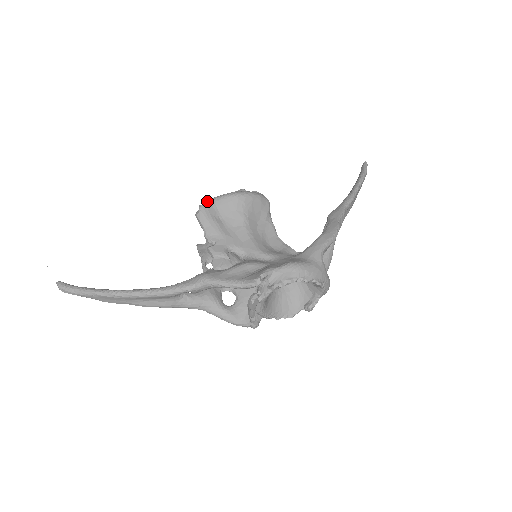
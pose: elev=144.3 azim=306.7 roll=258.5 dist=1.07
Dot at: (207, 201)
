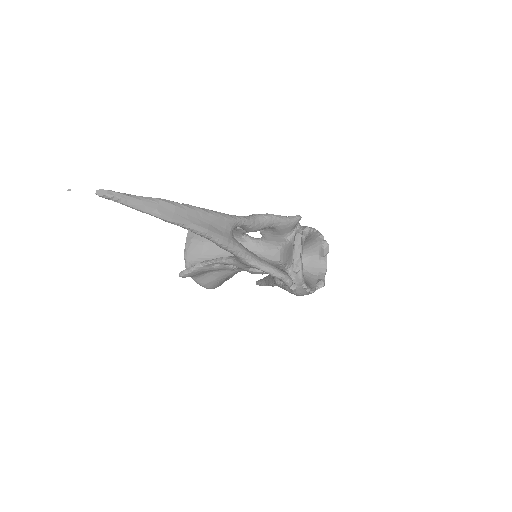
Dot at: occluded
